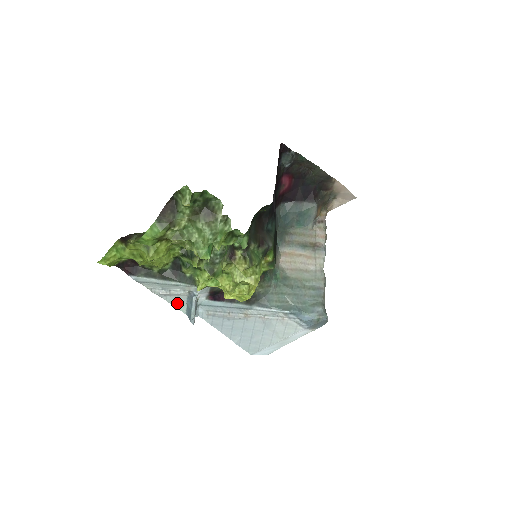
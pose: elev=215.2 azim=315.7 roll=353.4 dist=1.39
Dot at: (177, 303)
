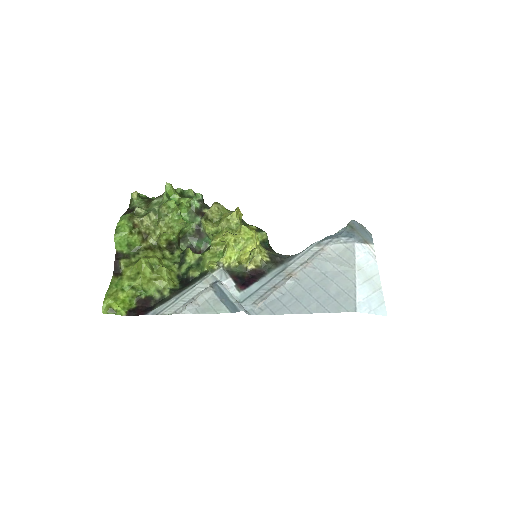
Dot at: (212, 308)
